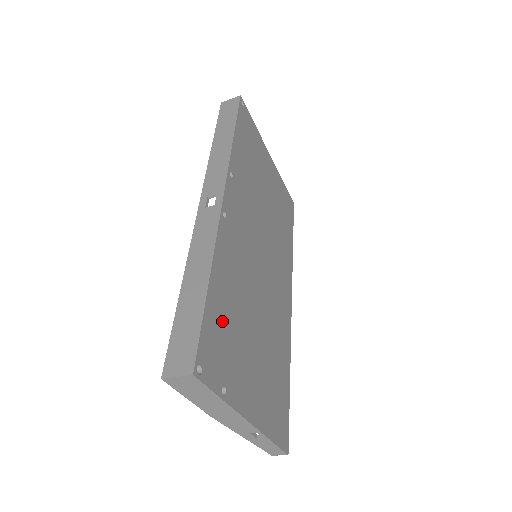
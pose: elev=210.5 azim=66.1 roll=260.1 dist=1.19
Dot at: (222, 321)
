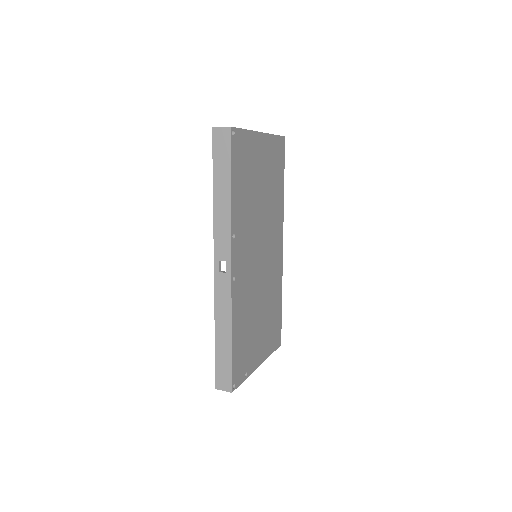
Dot at: (241, 345)
